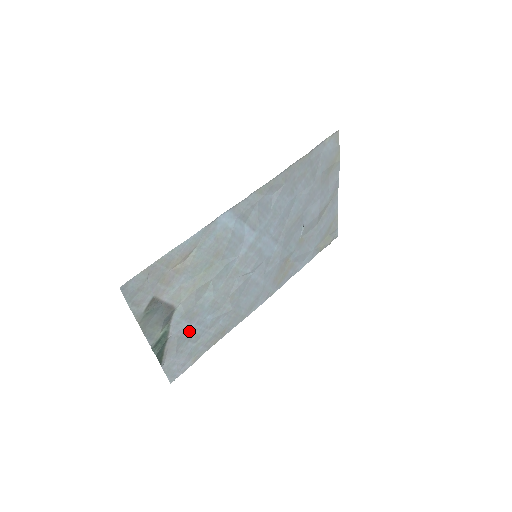
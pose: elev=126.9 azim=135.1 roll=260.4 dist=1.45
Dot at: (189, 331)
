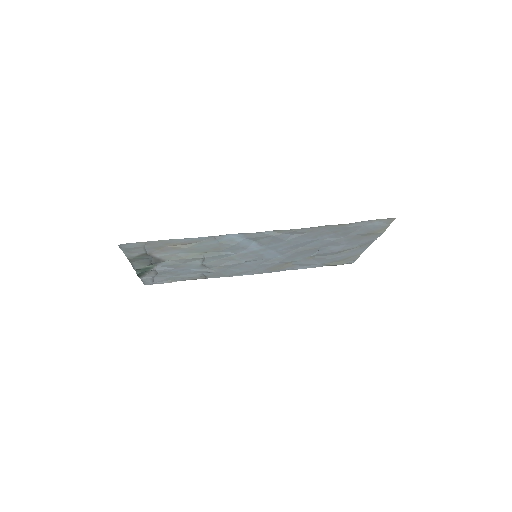
Dot at: (172, 271)
